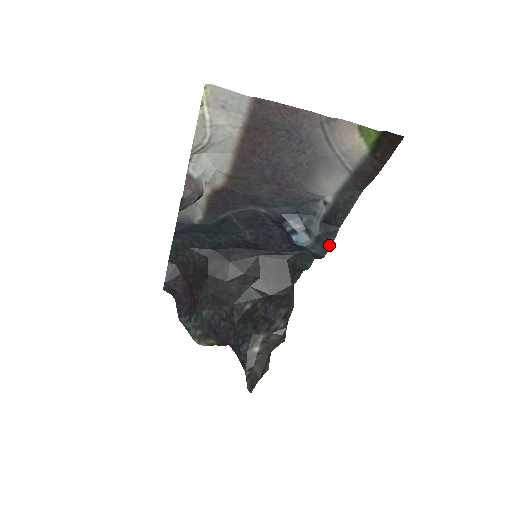
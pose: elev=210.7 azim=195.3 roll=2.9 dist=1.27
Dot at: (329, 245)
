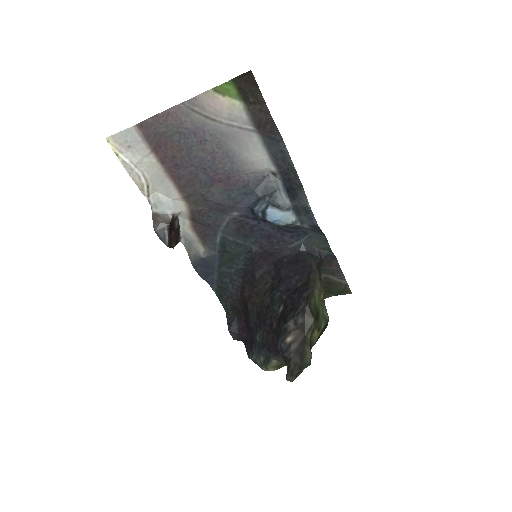
Dot at: (308, 209)
